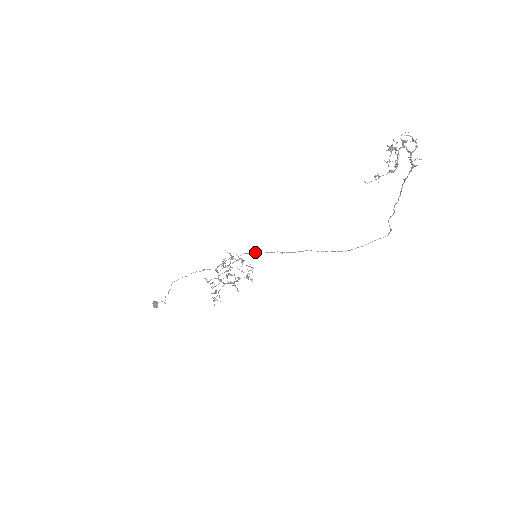
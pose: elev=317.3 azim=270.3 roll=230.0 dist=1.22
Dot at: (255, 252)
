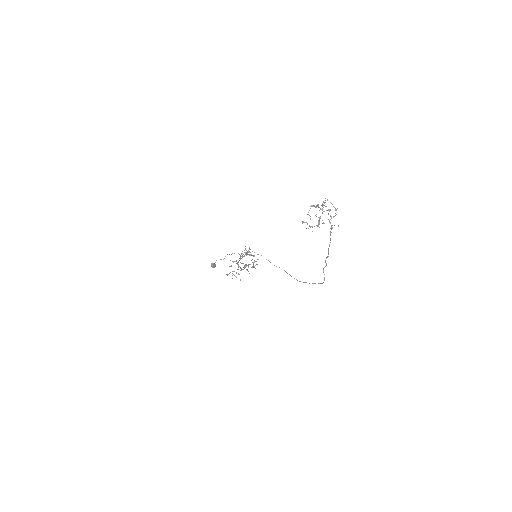
Dot at: occluded
